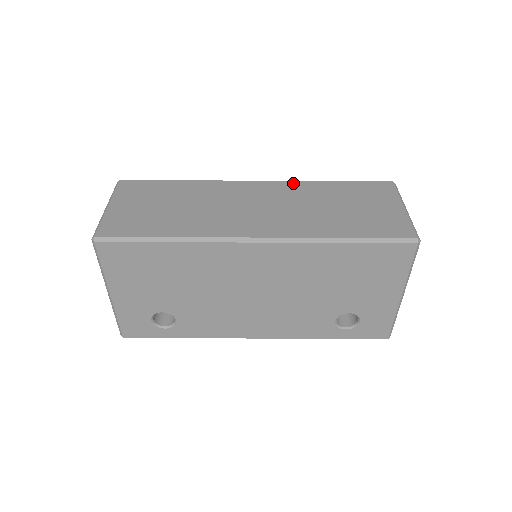
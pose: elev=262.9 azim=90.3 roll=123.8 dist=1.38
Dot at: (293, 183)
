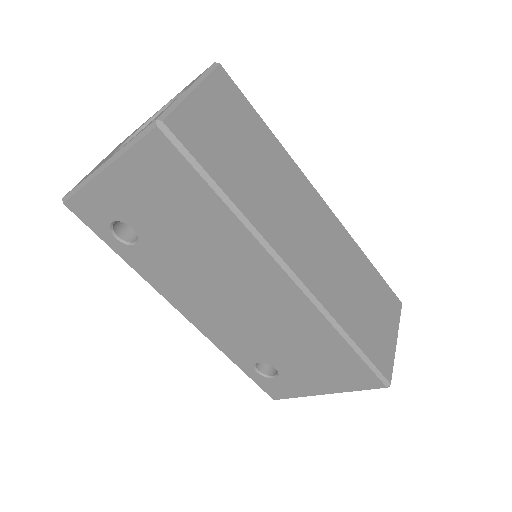
Dot at: (346, 233)
